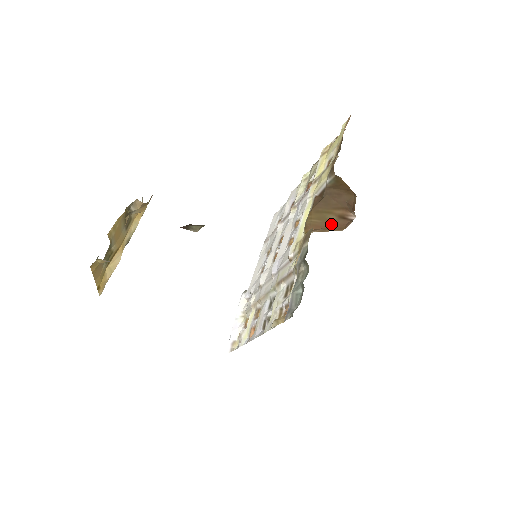
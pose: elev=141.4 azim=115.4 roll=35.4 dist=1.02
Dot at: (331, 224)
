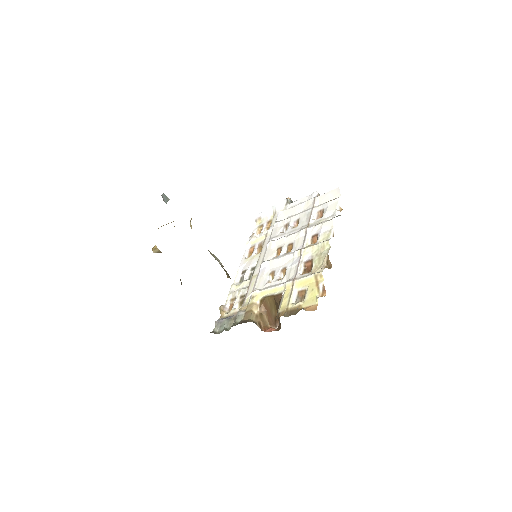
Dot at: (270, 314)
